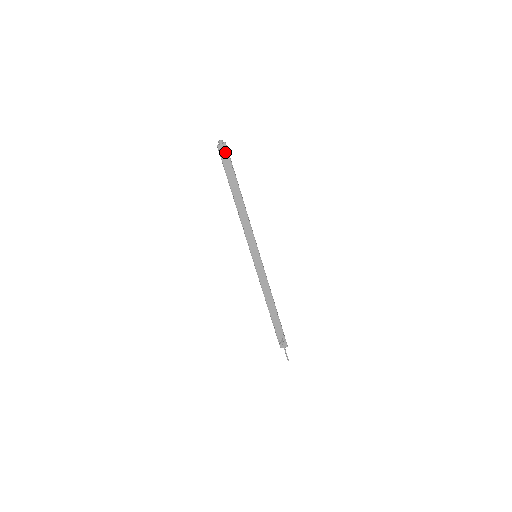
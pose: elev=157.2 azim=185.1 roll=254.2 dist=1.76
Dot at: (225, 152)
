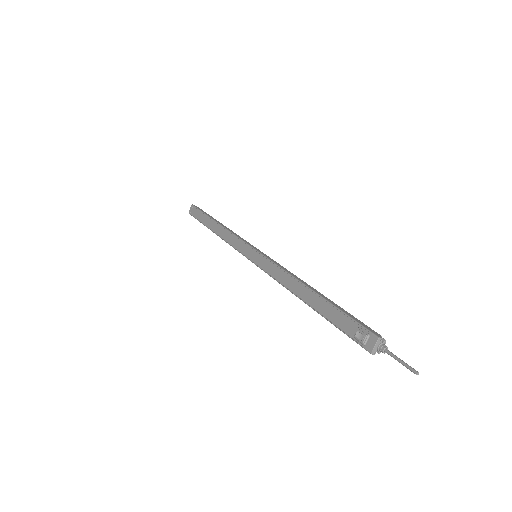
Dot at: (194, 210)
